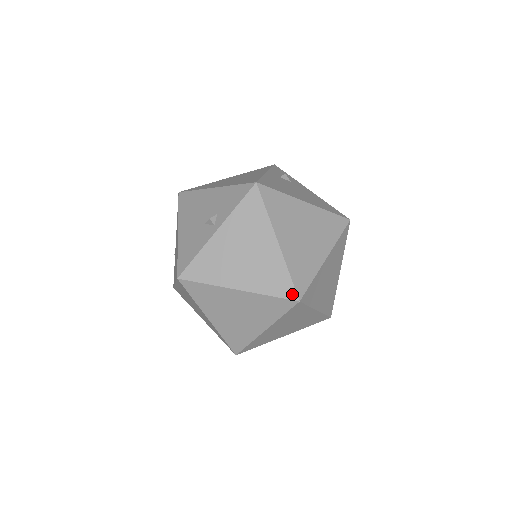
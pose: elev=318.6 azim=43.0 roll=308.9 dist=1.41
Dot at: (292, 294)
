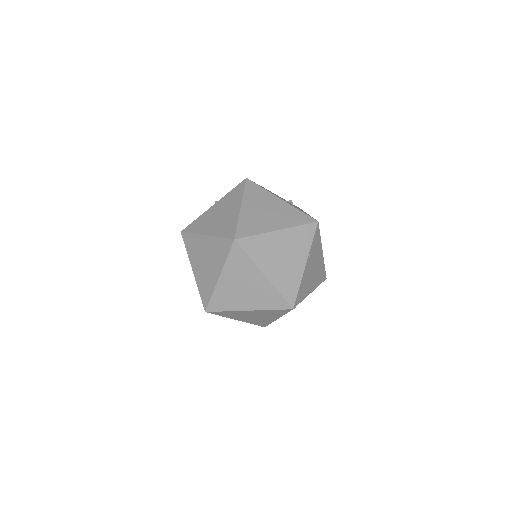
Dot at: (233, 235)
